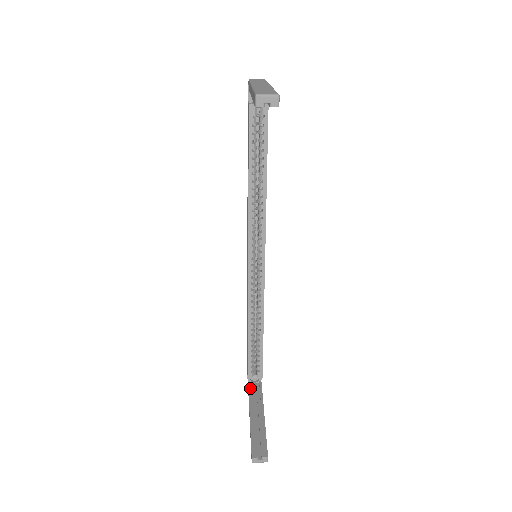
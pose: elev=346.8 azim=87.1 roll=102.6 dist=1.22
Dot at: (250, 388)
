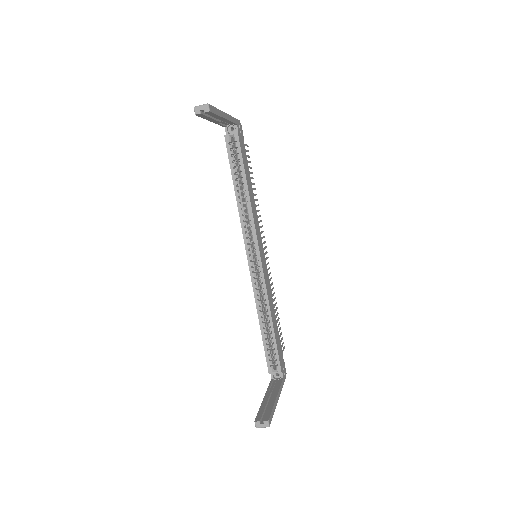
Dot at: (271, 382)
